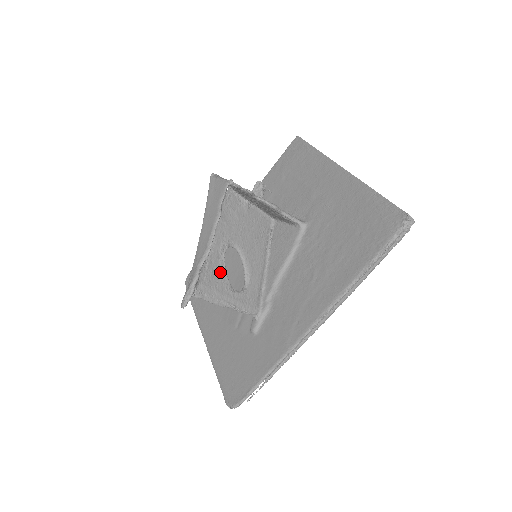
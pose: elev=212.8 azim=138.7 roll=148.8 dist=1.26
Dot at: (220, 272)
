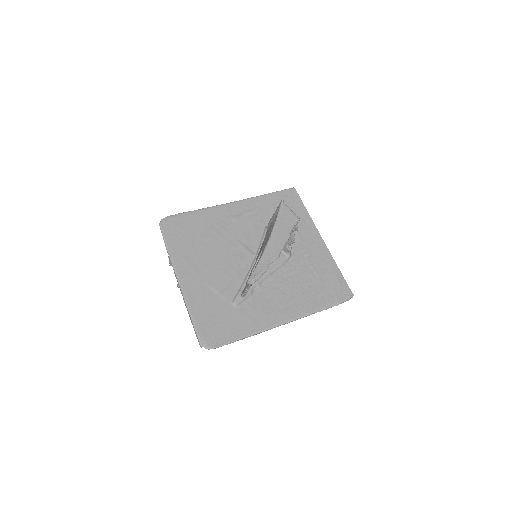
Dot at: occluded
